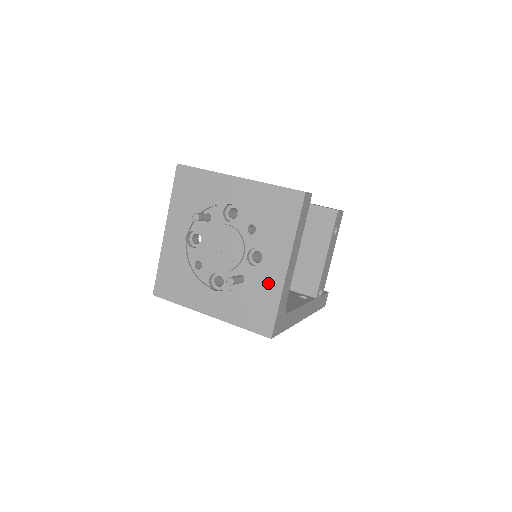
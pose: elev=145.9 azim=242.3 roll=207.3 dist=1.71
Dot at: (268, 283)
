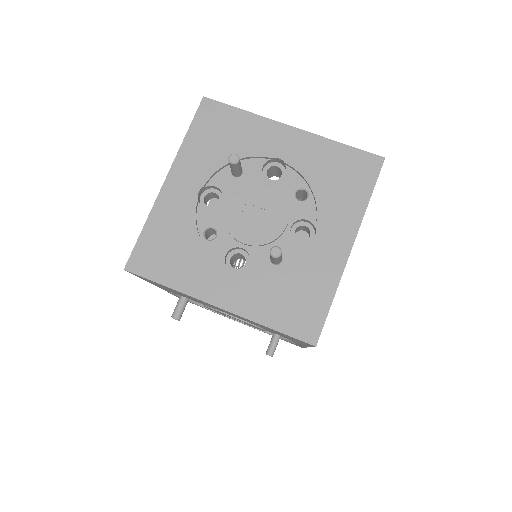
Dot at: (320, 267)
